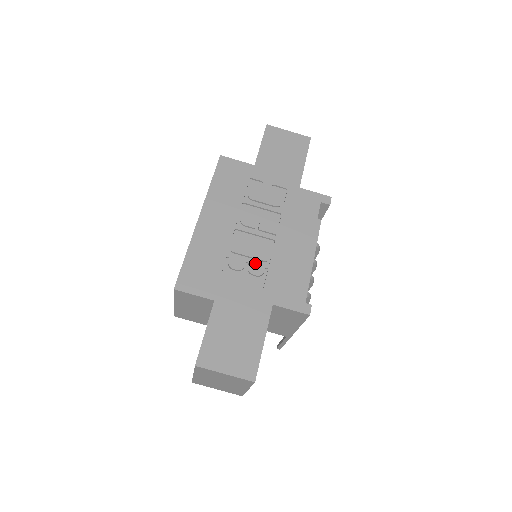
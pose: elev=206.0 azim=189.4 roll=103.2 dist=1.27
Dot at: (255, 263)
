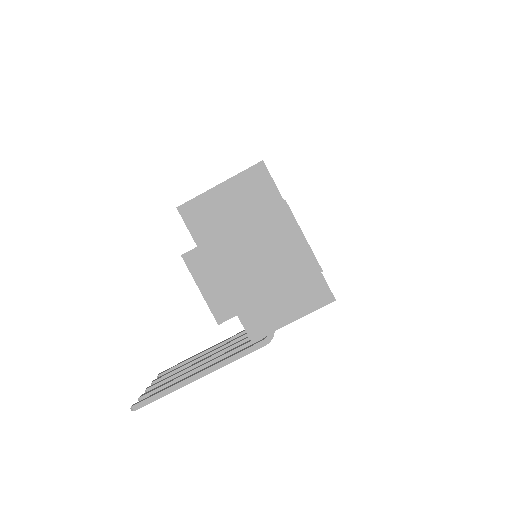
Dot at: occluded
